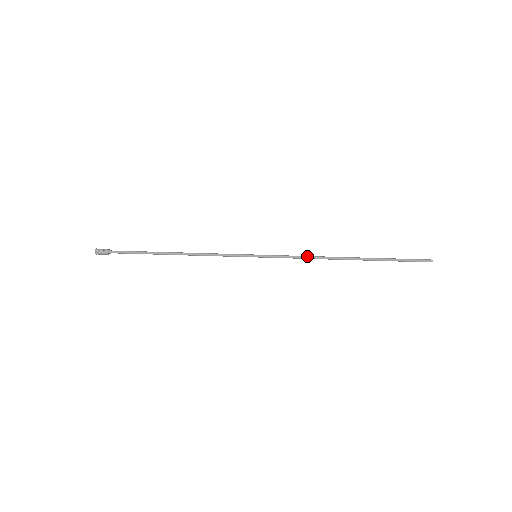
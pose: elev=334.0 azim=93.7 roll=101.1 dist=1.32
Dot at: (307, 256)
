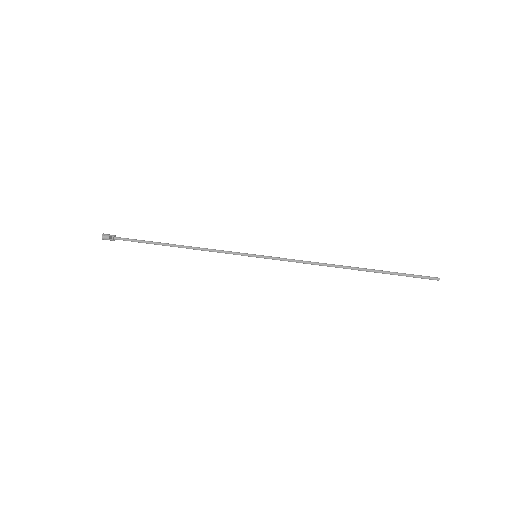
Dot at: (307, 262)
